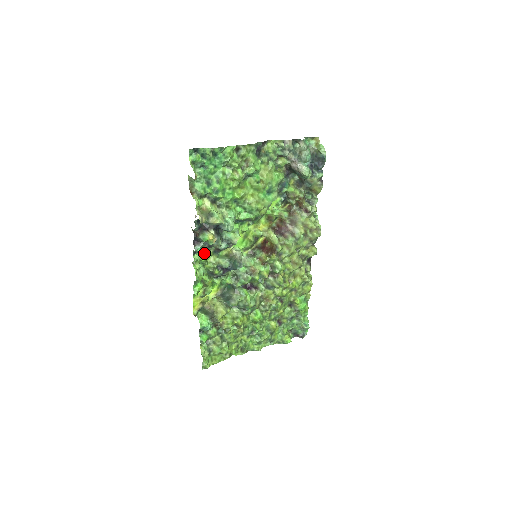
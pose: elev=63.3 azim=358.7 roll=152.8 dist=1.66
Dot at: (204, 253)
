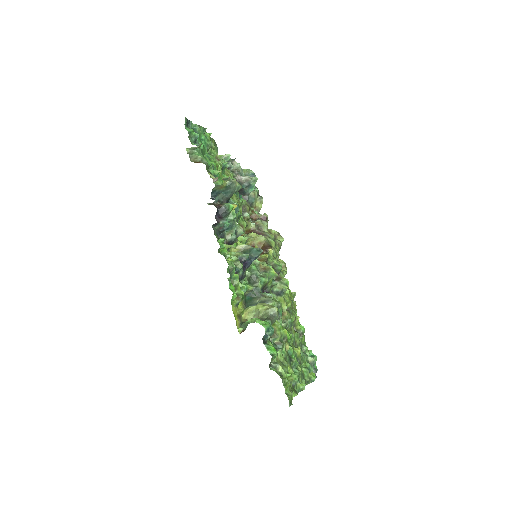
Dot at: occluded
